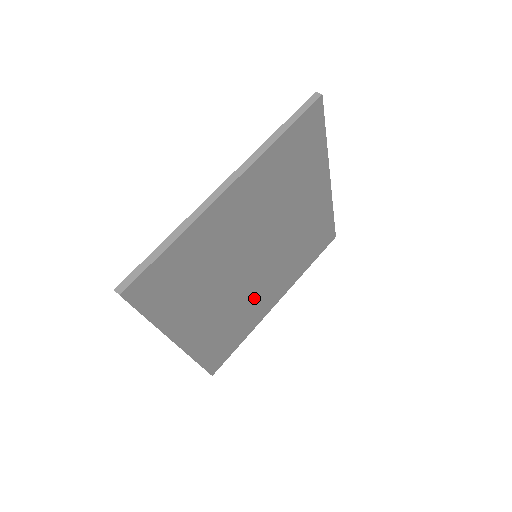
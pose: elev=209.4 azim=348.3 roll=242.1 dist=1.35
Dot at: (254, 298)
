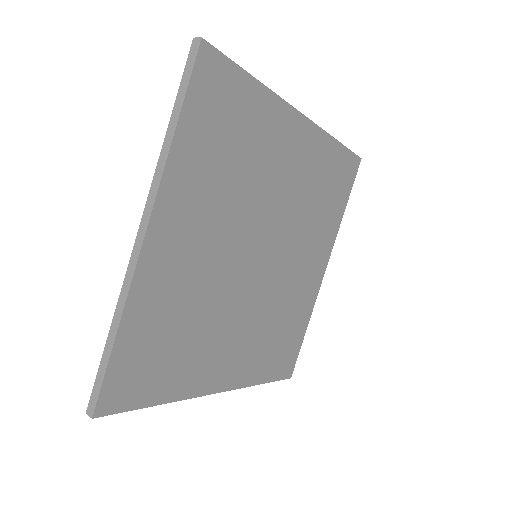
Dot at: (218, 326)
